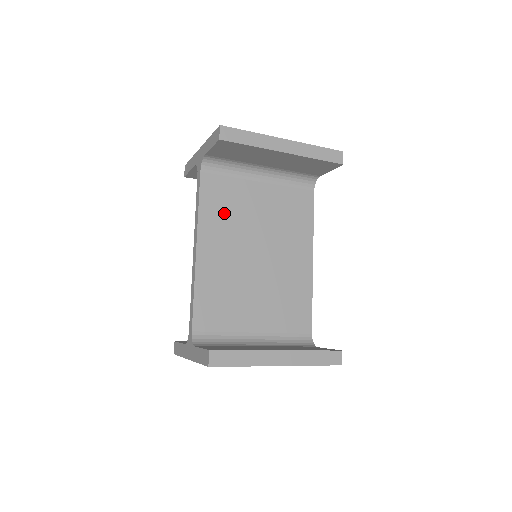
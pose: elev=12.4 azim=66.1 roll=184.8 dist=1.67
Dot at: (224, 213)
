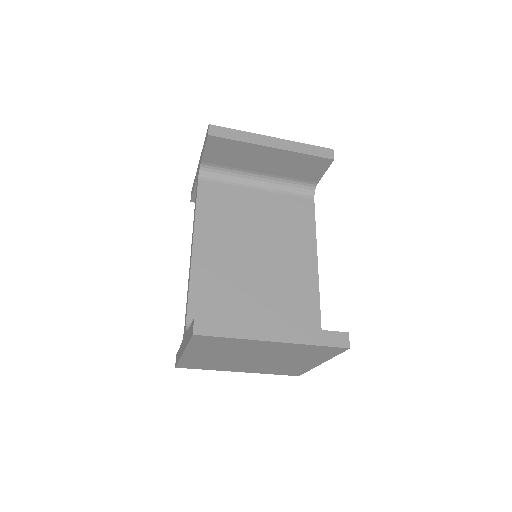
Dot at: (221, 215)
